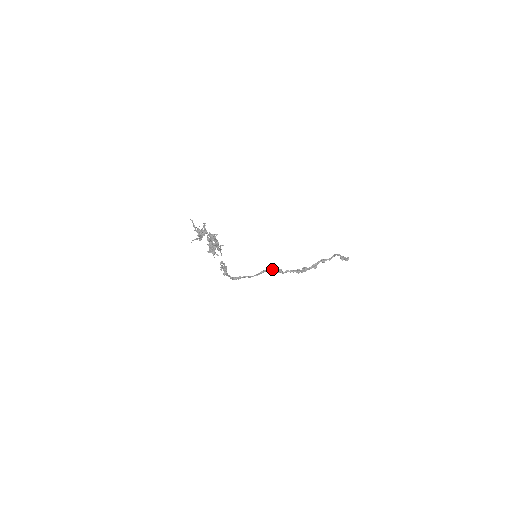
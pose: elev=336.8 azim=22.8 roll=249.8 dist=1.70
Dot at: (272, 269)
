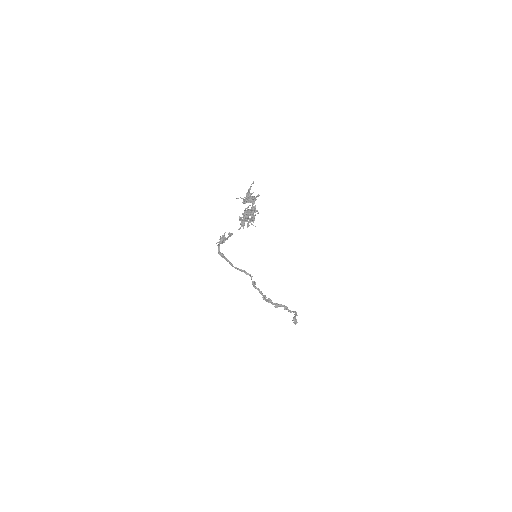
Dot at: (250, 276)
